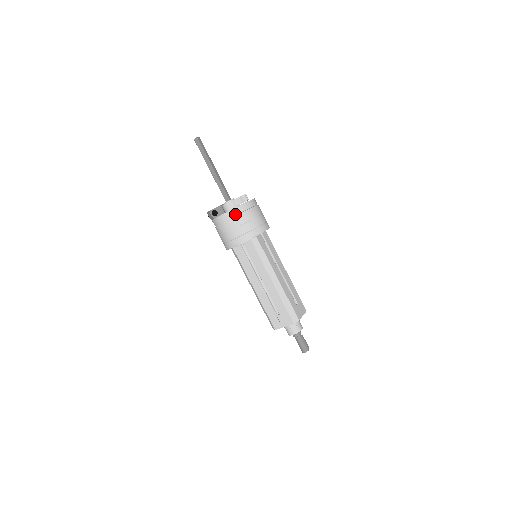
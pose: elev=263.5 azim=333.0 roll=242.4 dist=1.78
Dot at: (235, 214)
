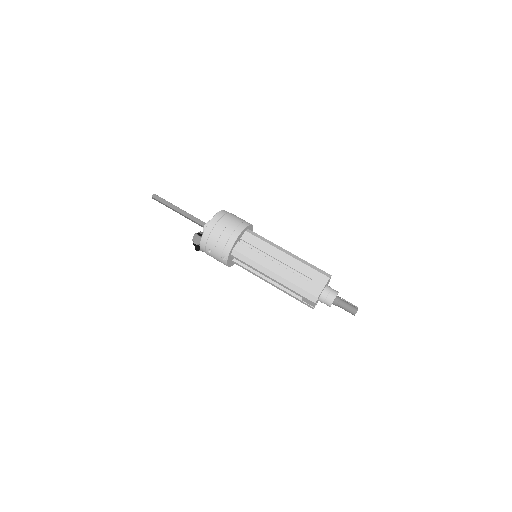
Dot at: (222, 215)
